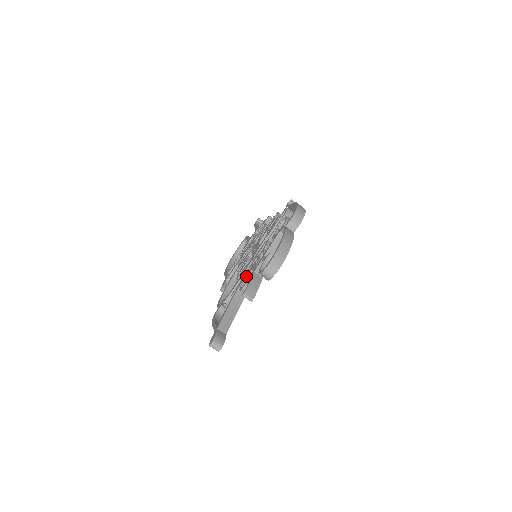
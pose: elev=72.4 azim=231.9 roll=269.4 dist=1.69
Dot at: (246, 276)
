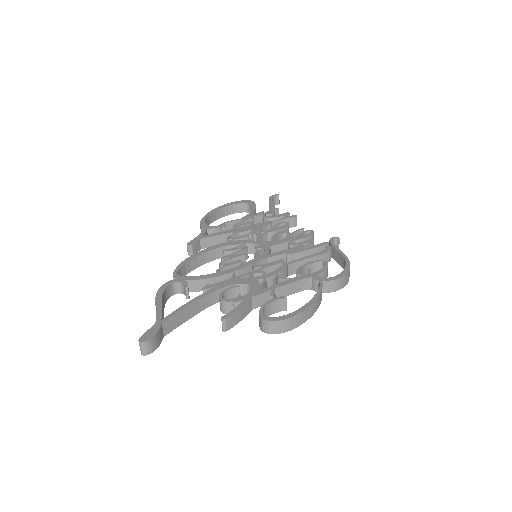
Dot at: (237, 285)
